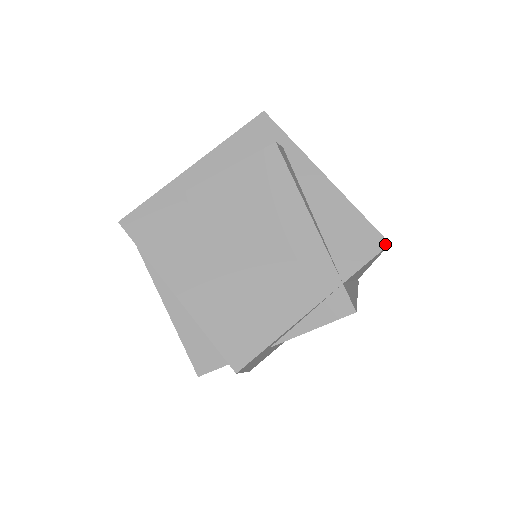
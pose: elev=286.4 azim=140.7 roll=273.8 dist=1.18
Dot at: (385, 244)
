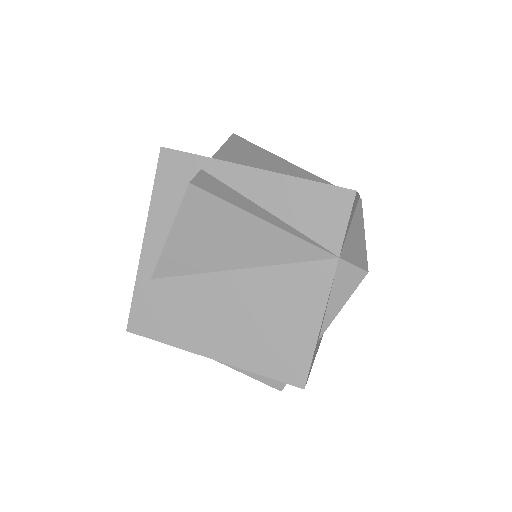
Dot at: (352, 194)
